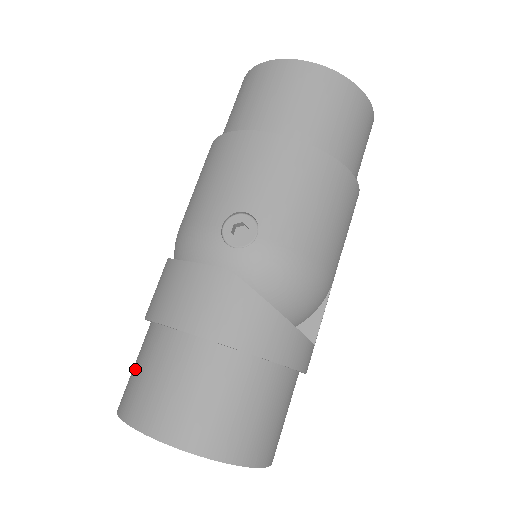
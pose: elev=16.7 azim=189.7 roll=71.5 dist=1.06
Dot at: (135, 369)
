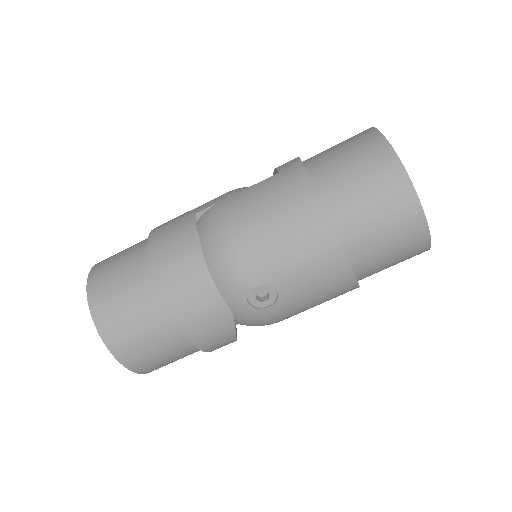
Dot at: (120, 291)
